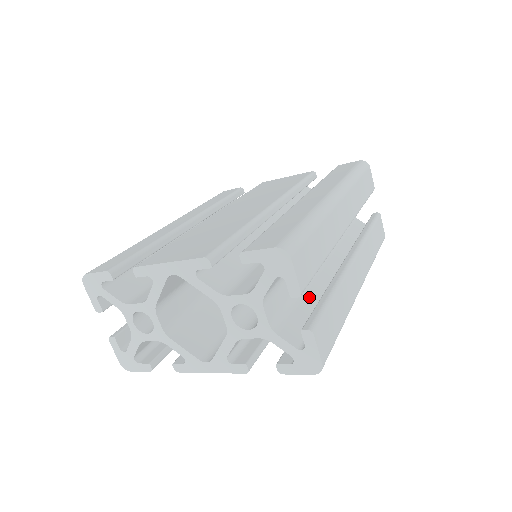
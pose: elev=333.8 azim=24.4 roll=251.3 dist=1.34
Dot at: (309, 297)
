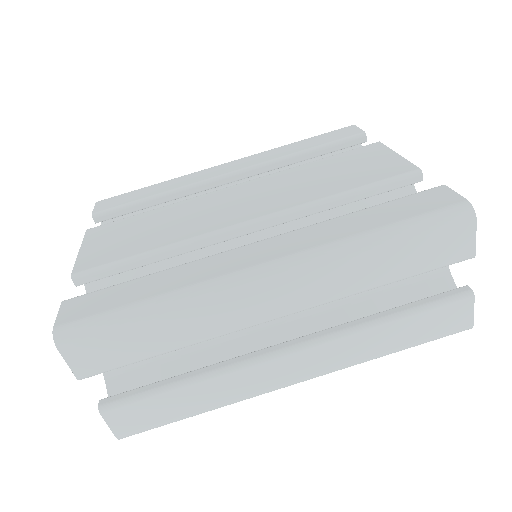
Dot at: (192, 360)
